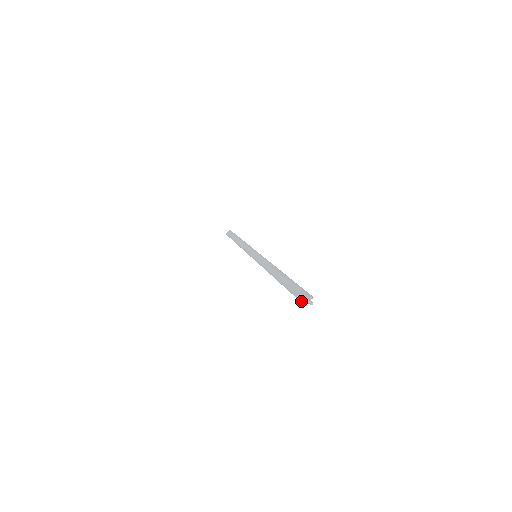
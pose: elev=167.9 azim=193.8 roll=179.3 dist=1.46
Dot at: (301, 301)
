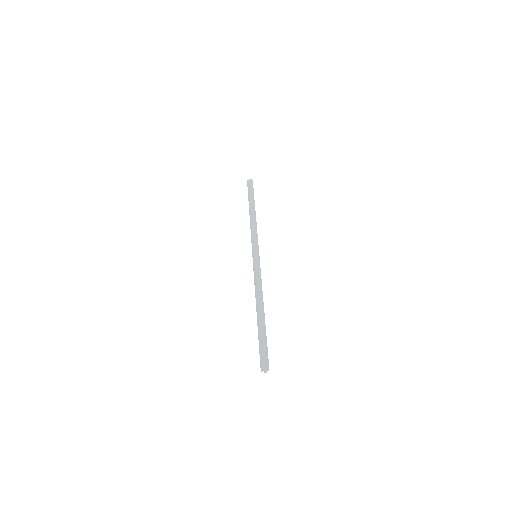
Dot at: (261, 364)
